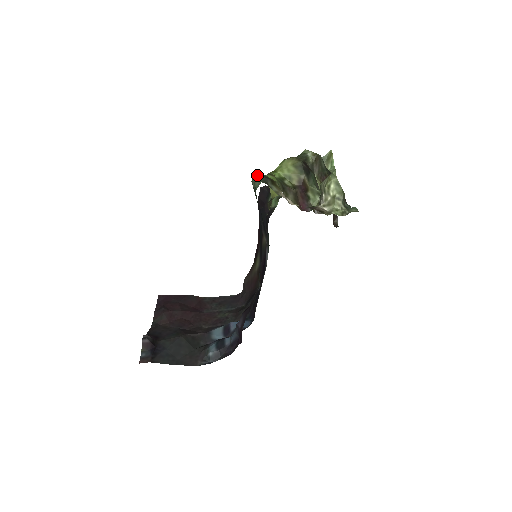
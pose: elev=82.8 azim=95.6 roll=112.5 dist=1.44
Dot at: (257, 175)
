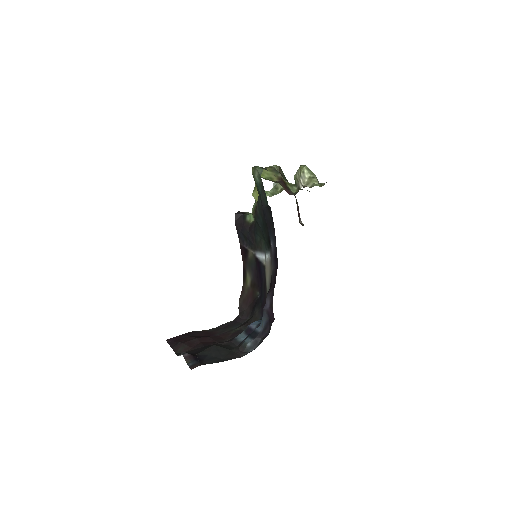
Dot at: (257, 166)
